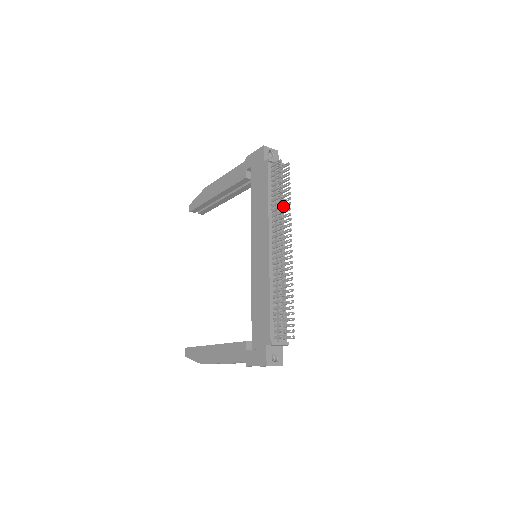
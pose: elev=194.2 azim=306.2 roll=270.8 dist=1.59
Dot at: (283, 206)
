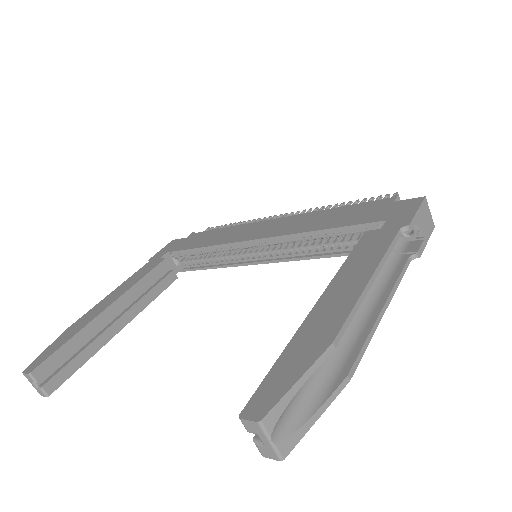
Dot at: occluded
